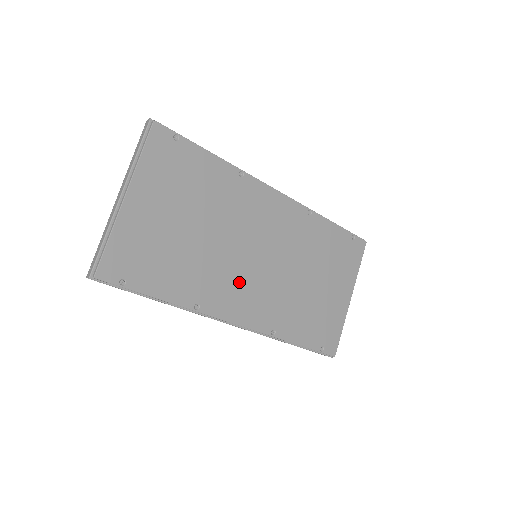
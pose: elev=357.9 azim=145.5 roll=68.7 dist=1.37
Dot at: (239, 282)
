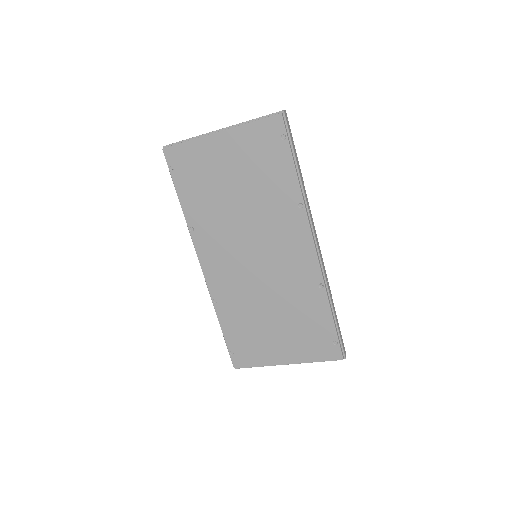
Dot at: (228, 252)
